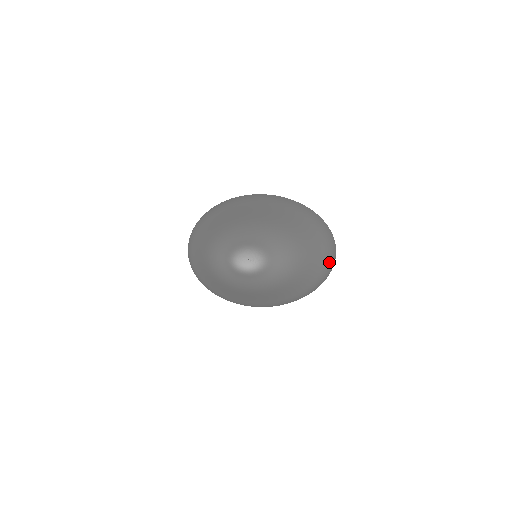
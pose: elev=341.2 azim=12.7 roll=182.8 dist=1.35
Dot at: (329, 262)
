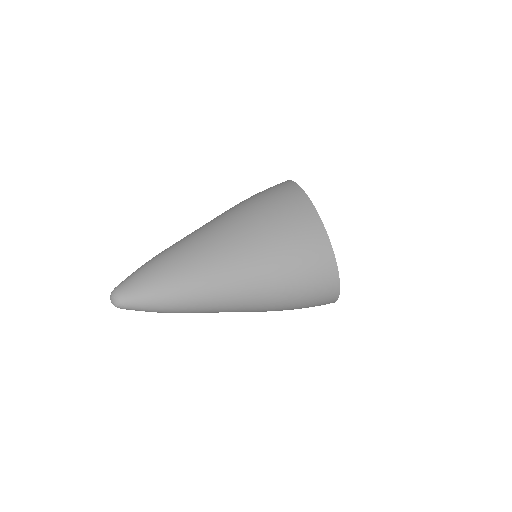
Dot at: (288, 307)
